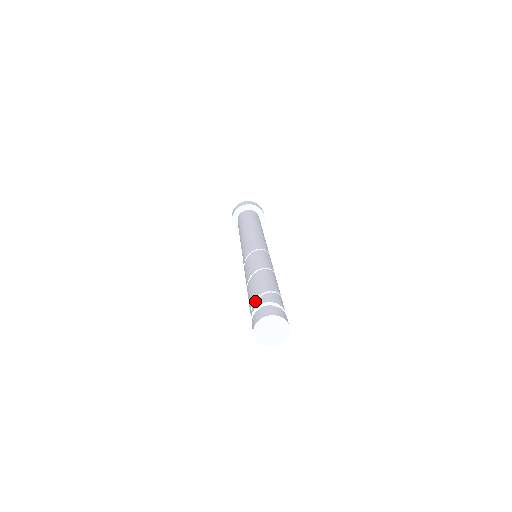
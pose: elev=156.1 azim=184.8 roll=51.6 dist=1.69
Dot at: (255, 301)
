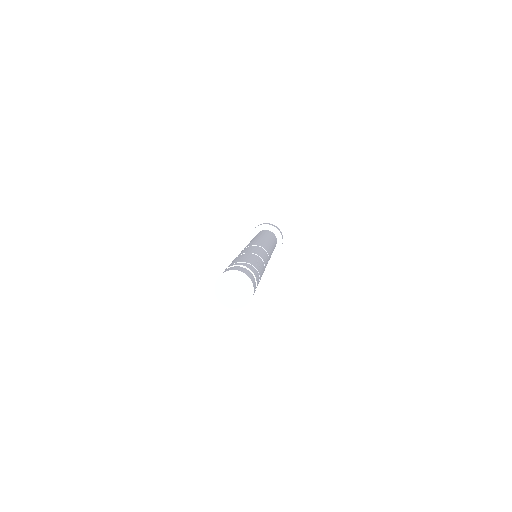
Dot at: (241, 262)
